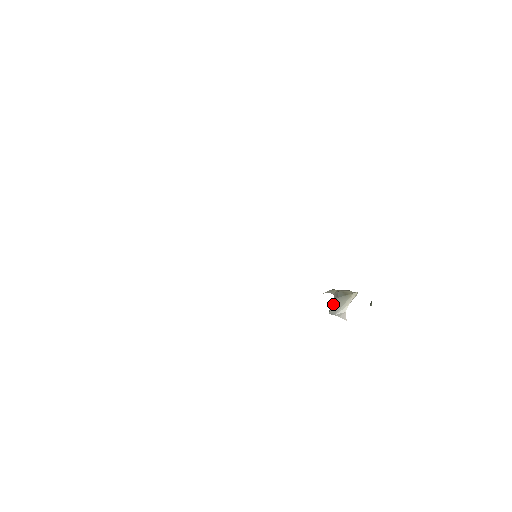
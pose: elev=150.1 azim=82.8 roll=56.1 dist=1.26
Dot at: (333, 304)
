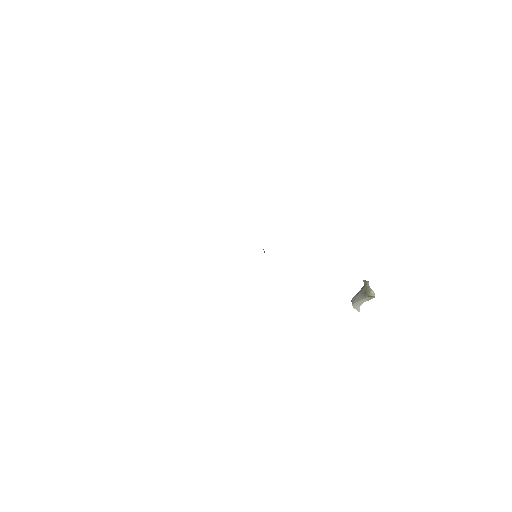
Dot at: (355, 295)
